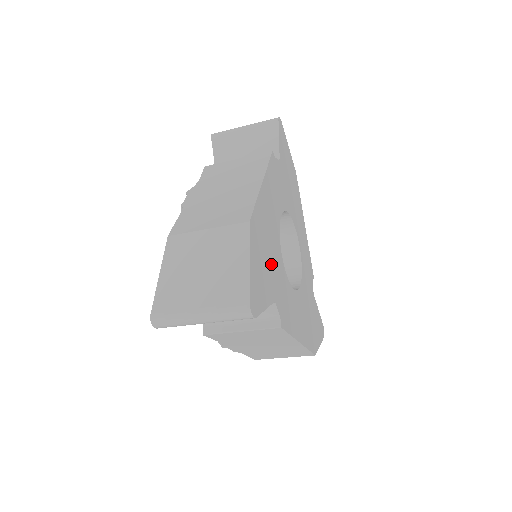
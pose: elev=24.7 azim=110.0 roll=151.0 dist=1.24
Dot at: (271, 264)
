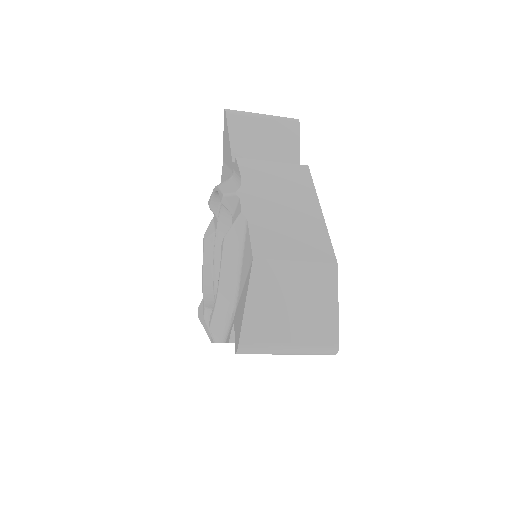
Dot at: occluded
